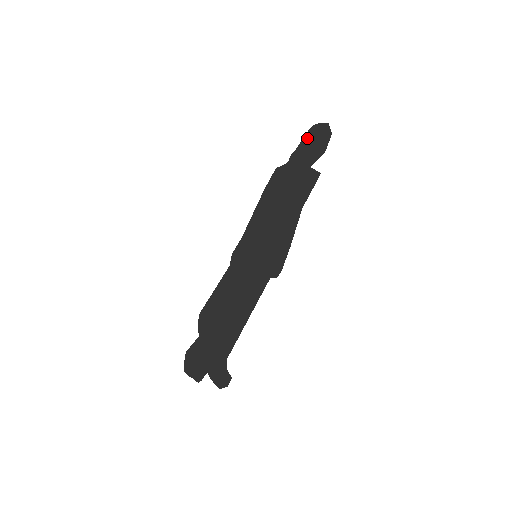
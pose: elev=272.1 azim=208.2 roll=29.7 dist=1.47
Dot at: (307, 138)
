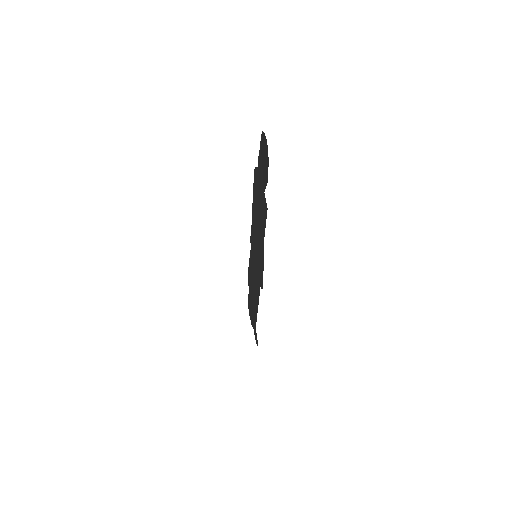
Dot at: (261, 147)
